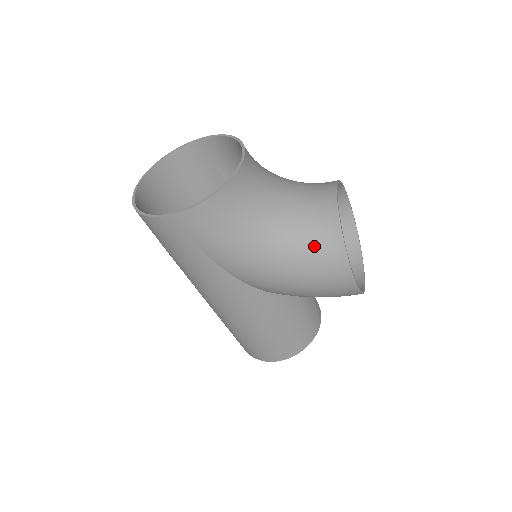
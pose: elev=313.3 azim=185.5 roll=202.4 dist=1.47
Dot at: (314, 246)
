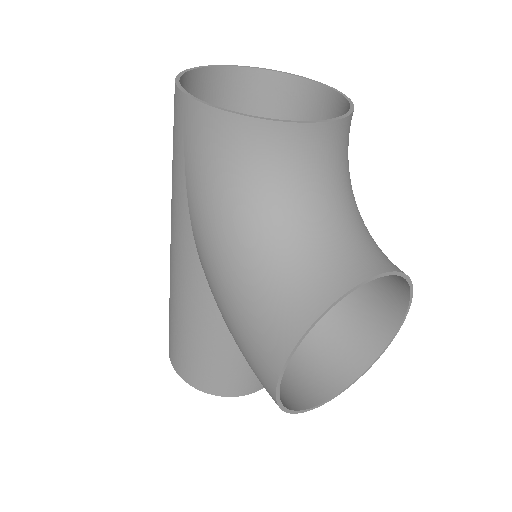
Dot at: (280, 293)
